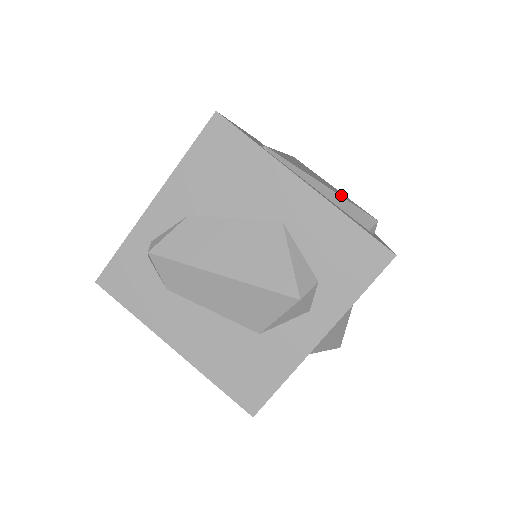
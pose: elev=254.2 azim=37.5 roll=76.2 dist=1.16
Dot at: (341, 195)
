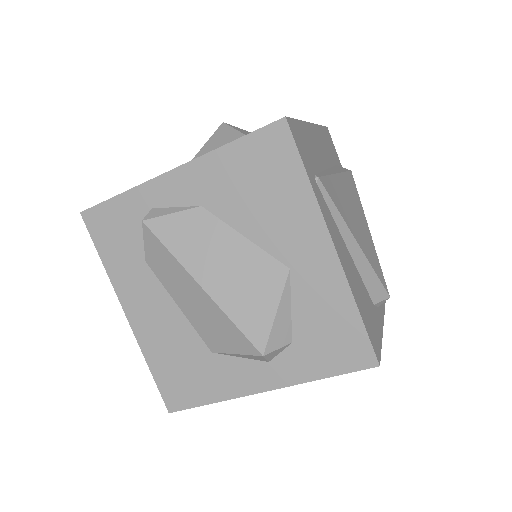
Dot at: (369, 255)
